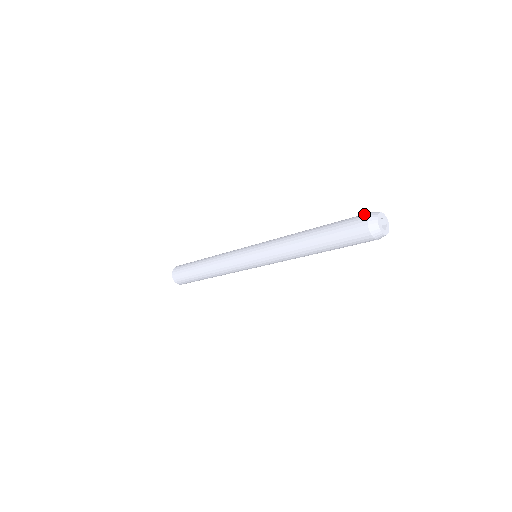
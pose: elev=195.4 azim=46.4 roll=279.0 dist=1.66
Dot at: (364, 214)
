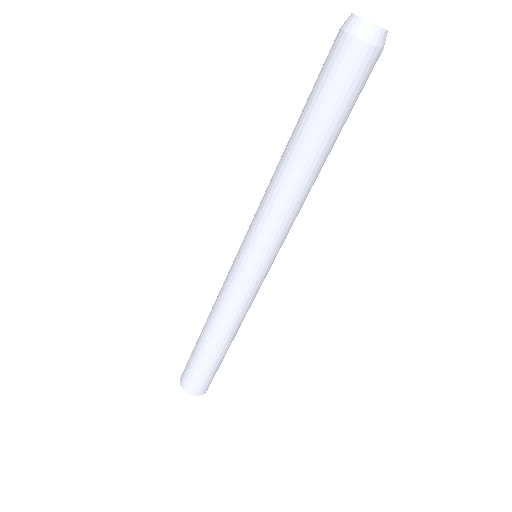
Dot at: occluded
